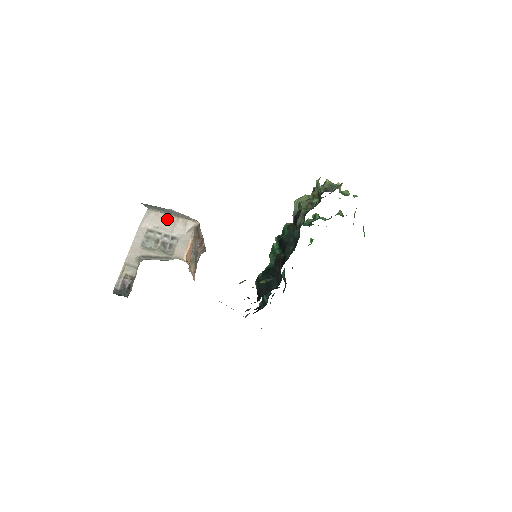
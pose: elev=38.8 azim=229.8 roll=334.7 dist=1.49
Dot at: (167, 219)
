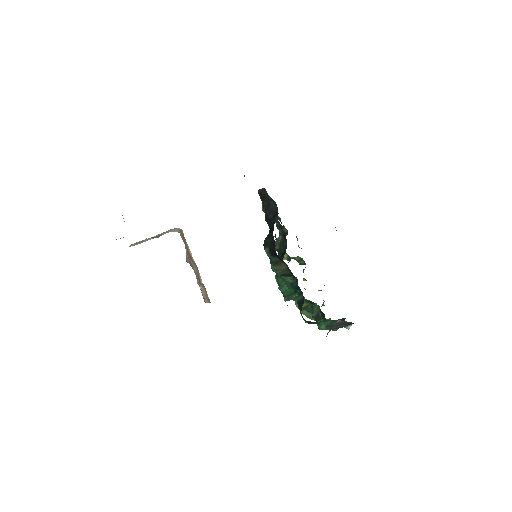
Dot at: (151, 238)
